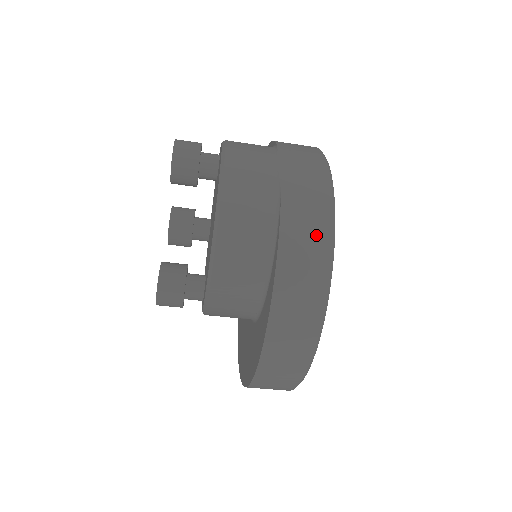
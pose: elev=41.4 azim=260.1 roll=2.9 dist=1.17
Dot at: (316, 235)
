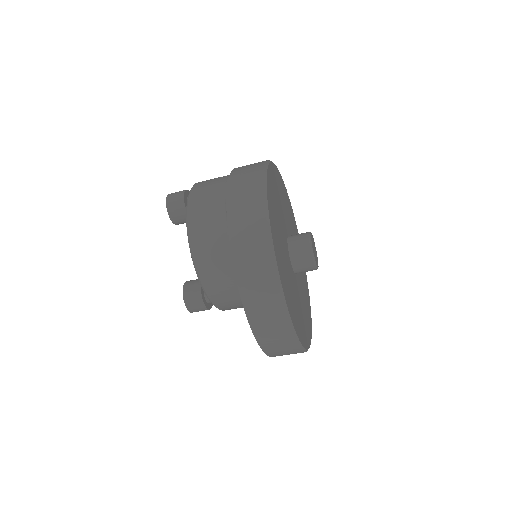
Dot at: (255, 231)
